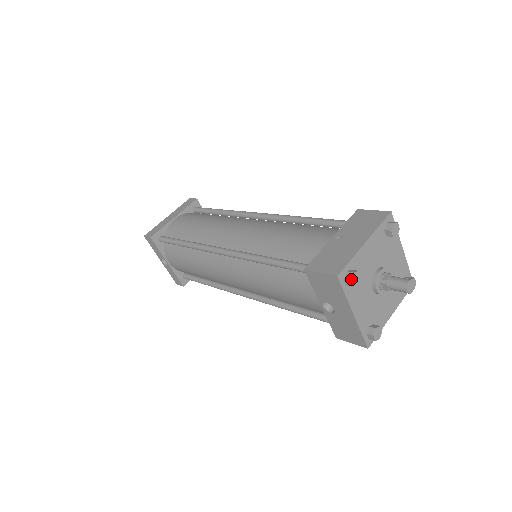
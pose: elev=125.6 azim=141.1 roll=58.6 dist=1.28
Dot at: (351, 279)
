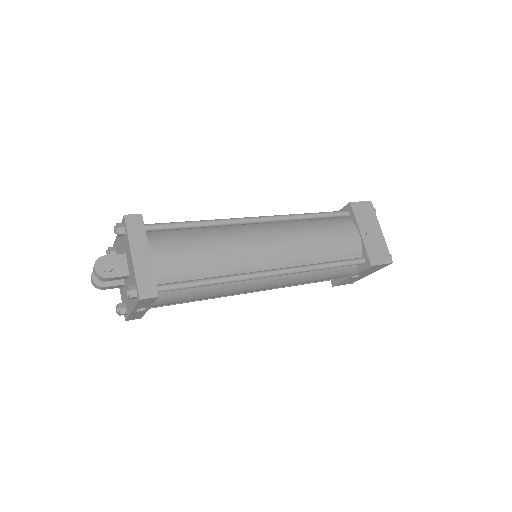
Dot at: occluded
